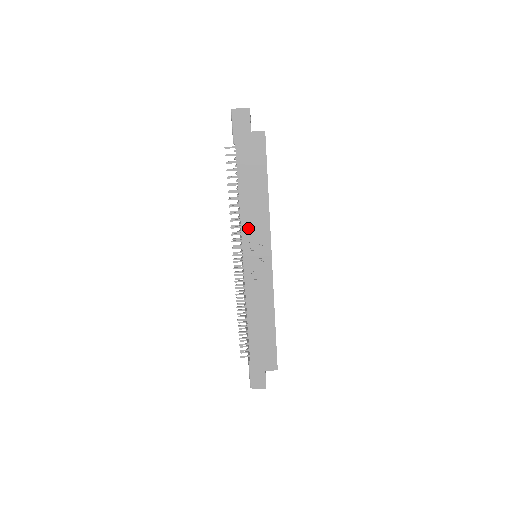
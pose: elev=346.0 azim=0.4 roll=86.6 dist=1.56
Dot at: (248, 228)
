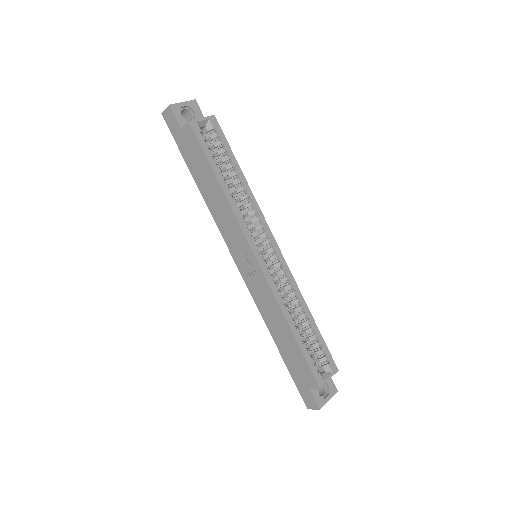
Dot at: (224, 230)
